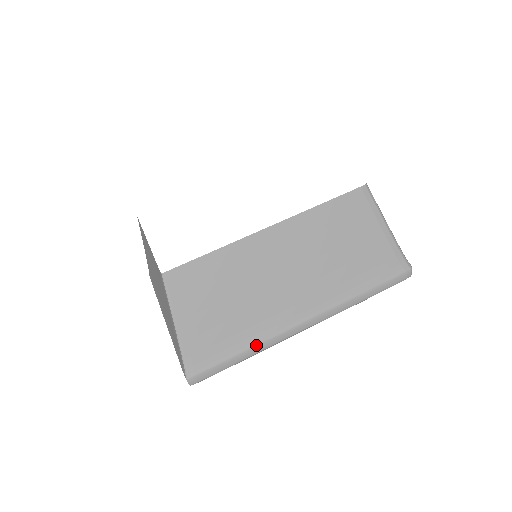
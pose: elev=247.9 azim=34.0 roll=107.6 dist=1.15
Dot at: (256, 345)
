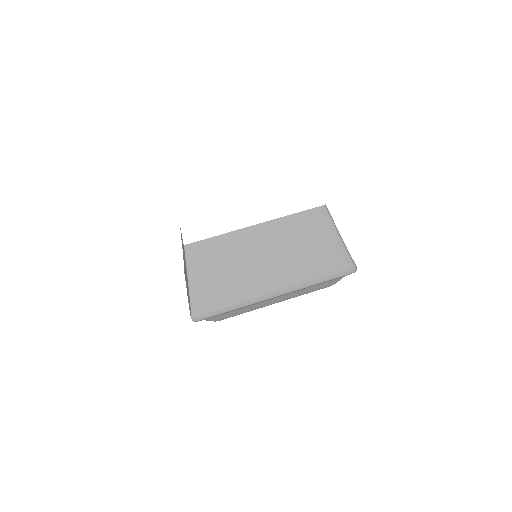
Dot at: (239, 301)
